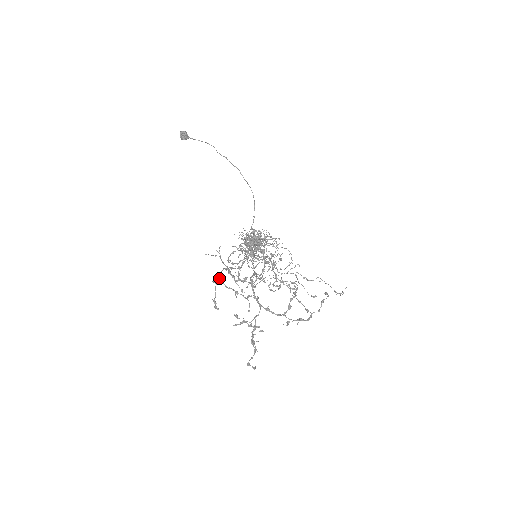
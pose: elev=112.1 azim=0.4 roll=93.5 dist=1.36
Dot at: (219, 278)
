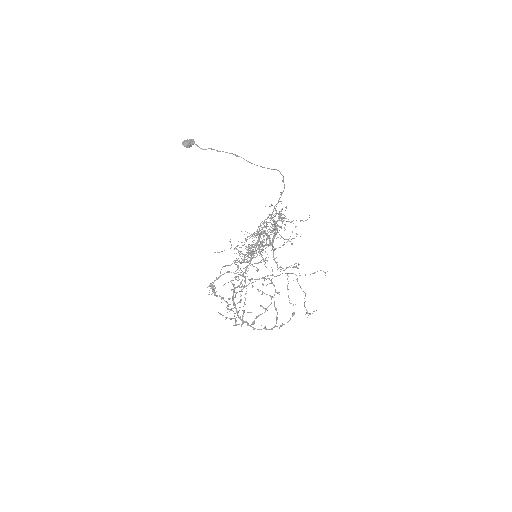
Dot at: occluded
